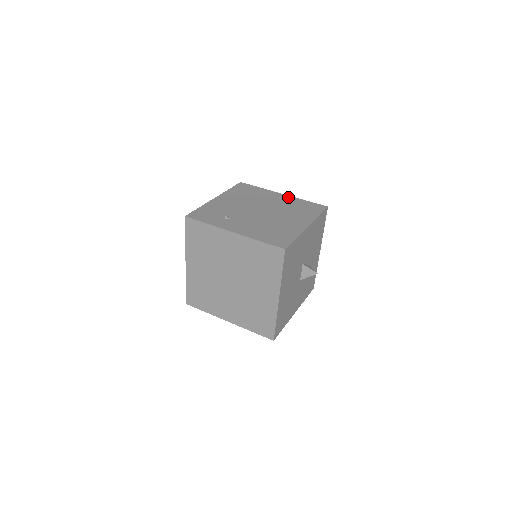
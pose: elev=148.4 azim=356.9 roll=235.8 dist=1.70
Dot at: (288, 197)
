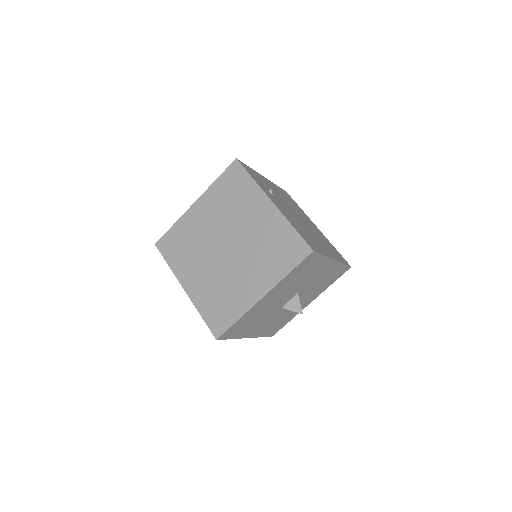
Dot at: (322, 233)
